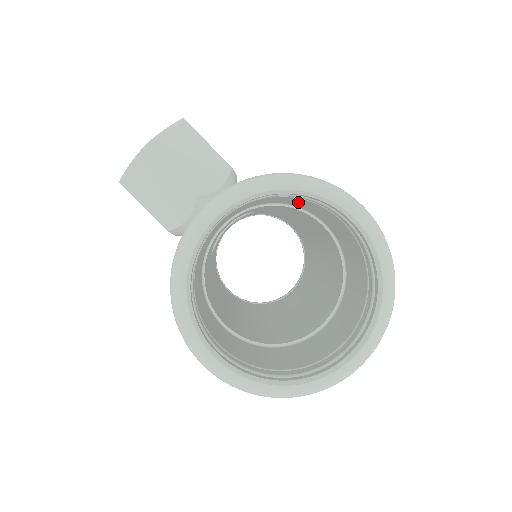
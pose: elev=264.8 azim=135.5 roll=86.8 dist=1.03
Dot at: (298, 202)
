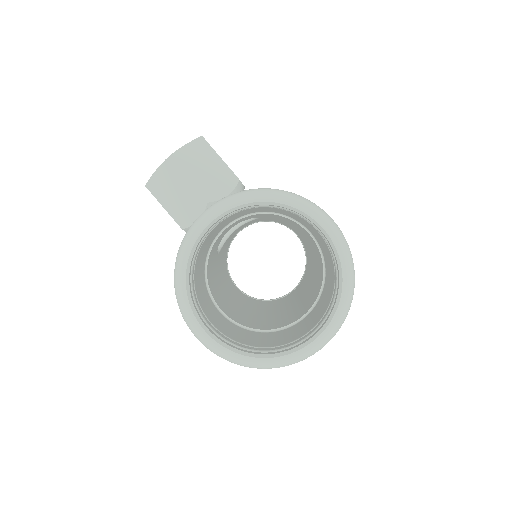
Dot at: (285, 212)
